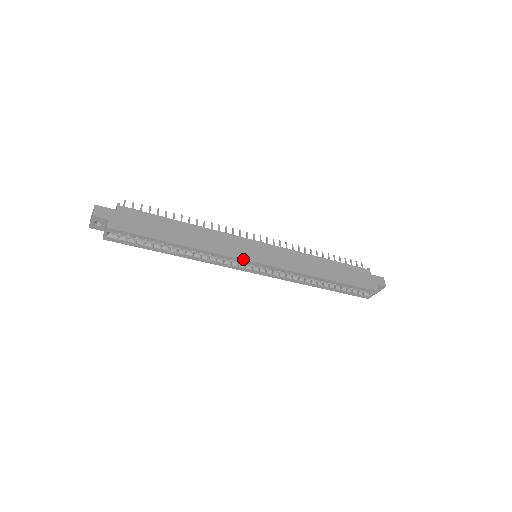
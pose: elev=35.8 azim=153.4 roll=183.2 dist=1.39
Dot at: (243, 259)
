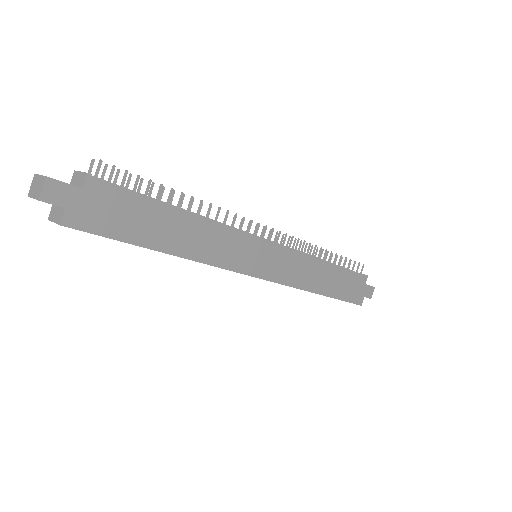
Dot at: (240, 272)
